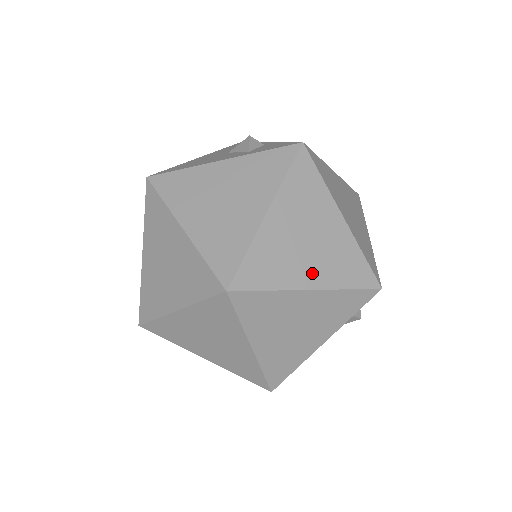
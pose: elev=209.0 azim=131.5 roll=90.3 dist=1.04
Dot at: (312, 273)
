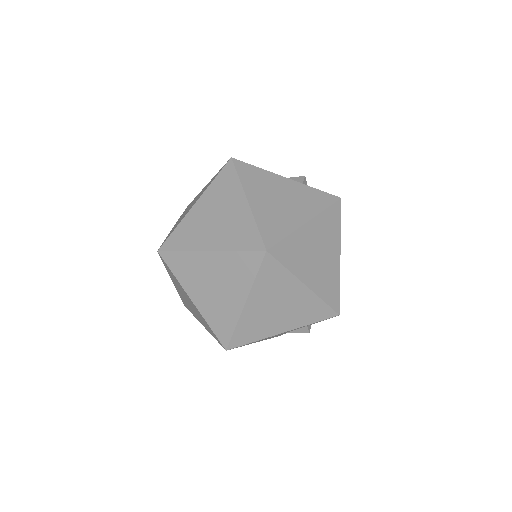
Dot at: (311, 276)
